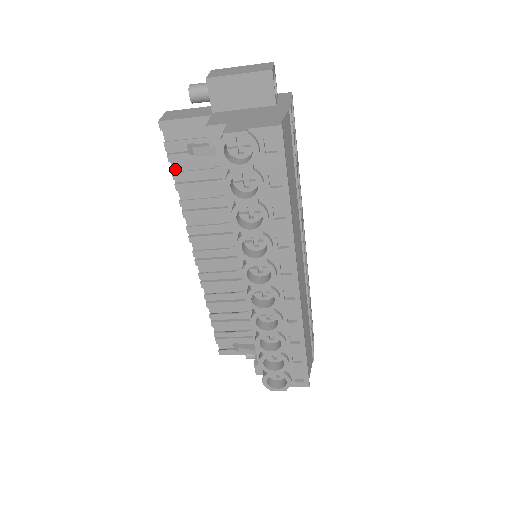
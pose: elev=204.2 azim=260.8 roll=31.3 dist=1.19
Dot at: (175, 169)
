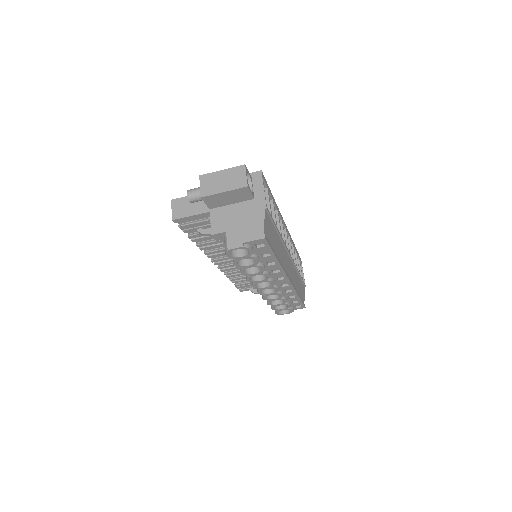
Dot at: (189, 232)
